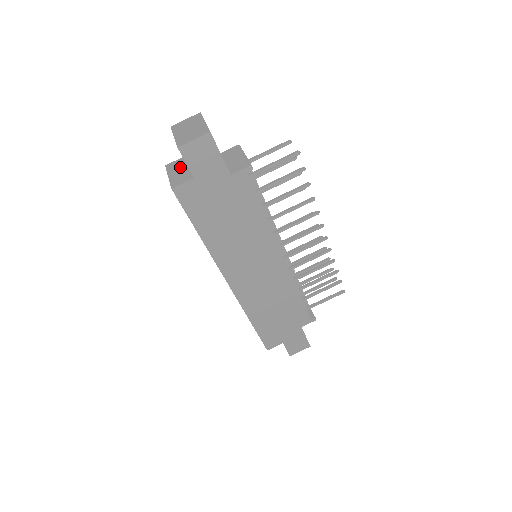
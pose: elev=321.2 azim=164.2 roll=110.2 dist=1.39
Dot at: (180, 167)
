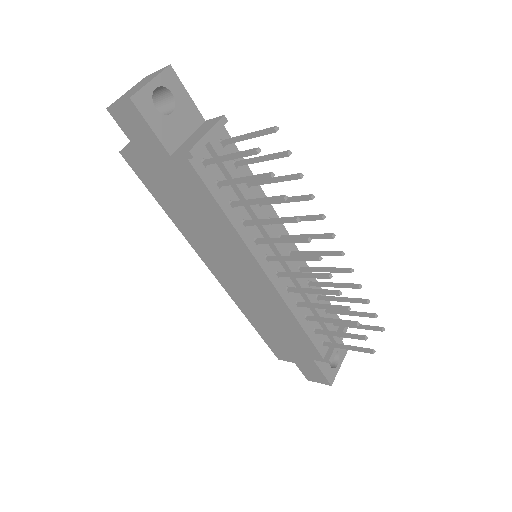
Dot at: occluded
